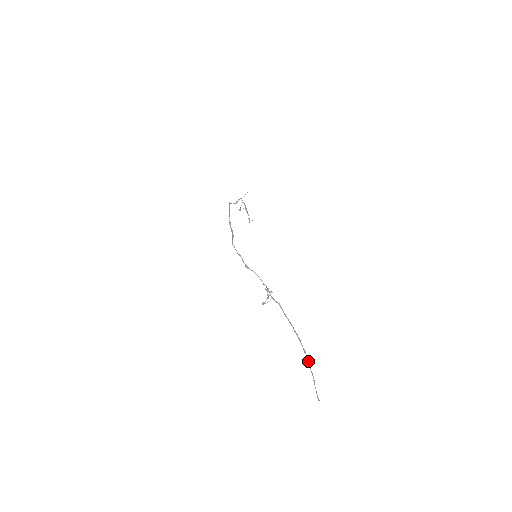
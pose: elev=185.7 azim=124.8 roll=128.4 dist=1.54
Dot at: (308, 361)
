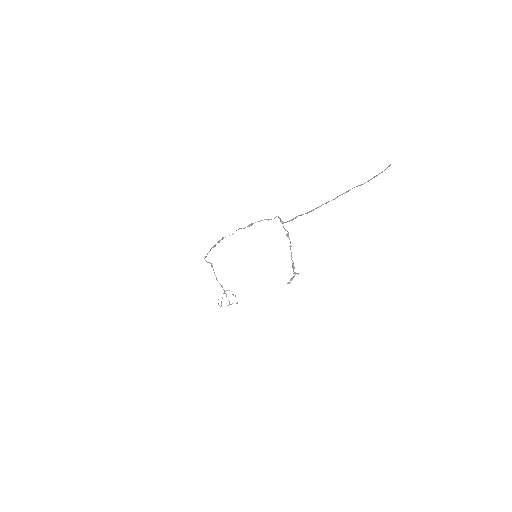
Dot at: (356, 186)
